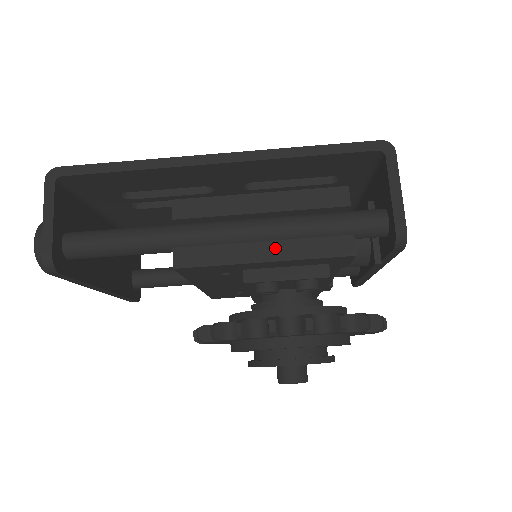
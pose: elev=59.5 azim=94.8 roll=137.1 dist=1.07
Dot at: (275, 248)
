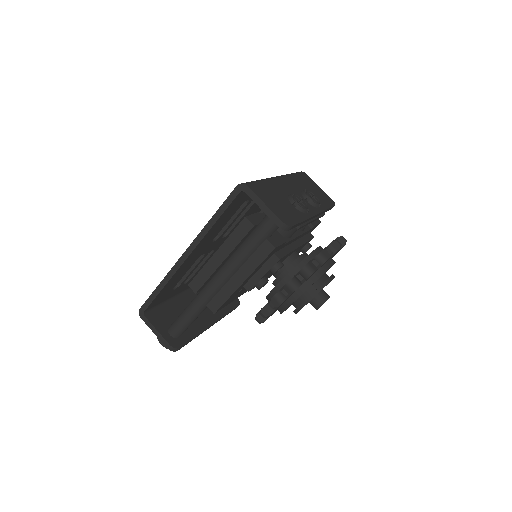
Dot at: (242, 273)
